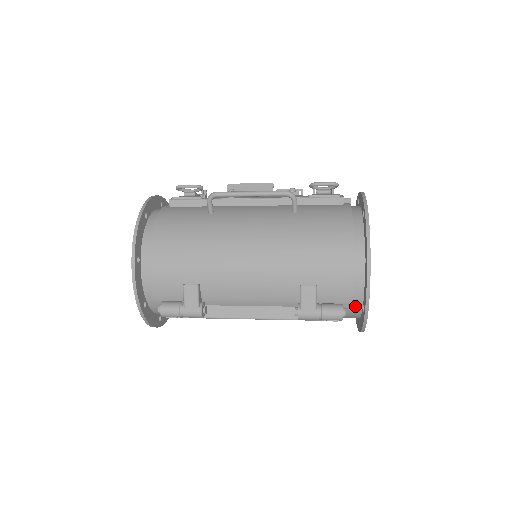
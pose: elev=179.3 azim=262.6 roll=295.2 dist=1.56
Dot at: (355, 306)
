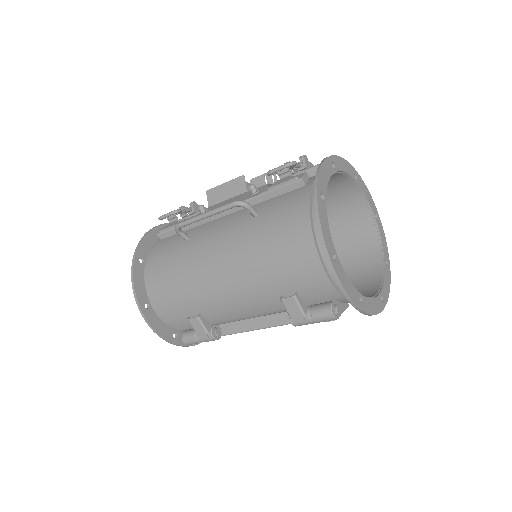
Dot at: occluded
